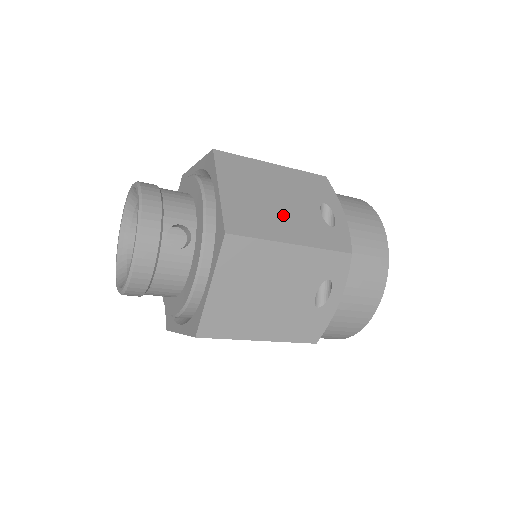
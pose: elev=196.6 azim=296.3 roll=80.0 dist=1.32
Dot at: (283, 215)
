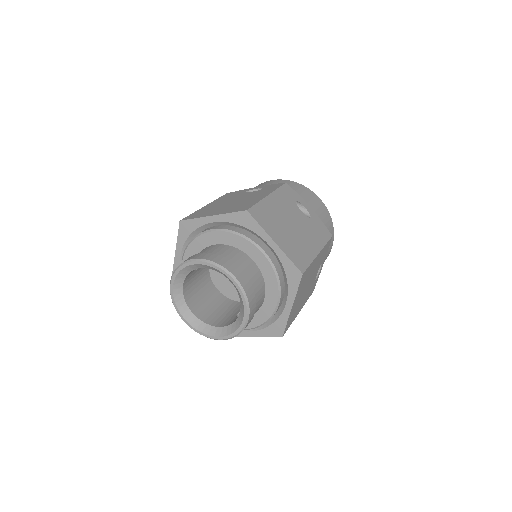
Dot at: (304, 296)
